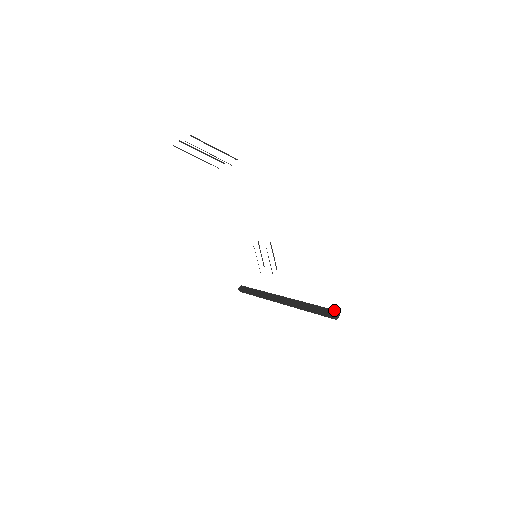
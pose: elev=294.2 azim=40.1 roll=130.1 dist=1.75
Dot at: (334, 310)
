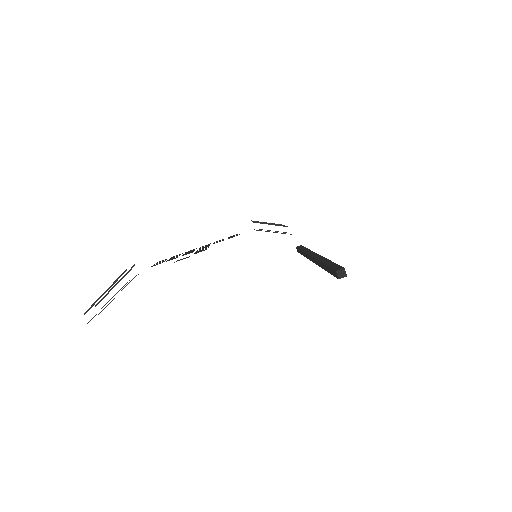
Dot at: (334, 271)
